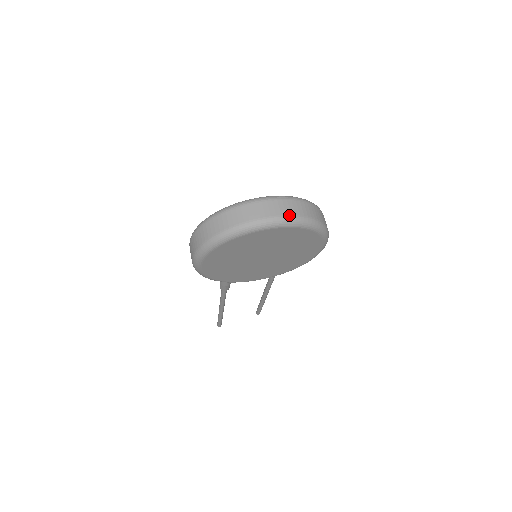
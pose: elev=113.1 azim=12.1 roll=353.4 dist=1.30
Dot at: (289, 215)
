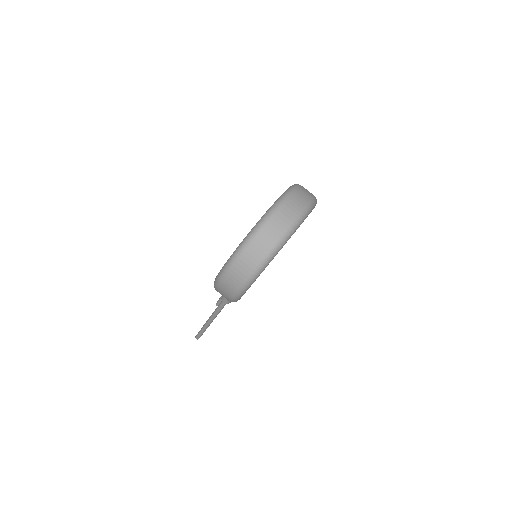
Dot at: (305, 205)
